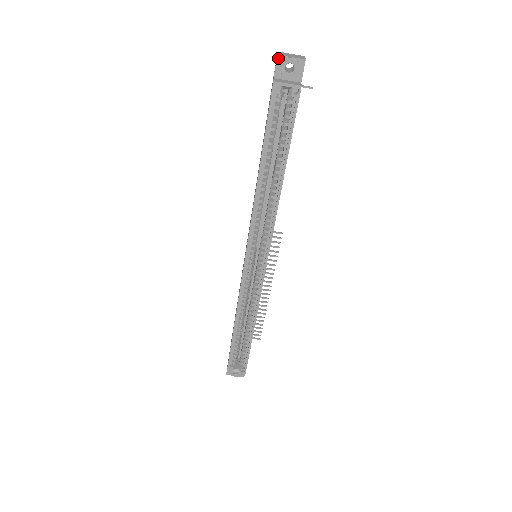
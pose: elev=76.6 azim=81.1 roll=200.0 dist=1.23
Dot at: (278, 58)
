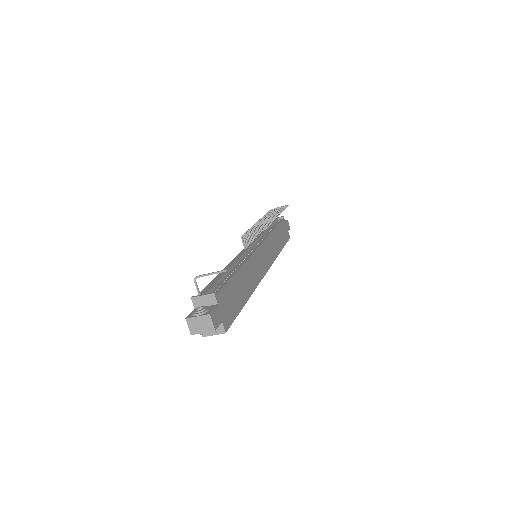
Dot at: (193, 334)
